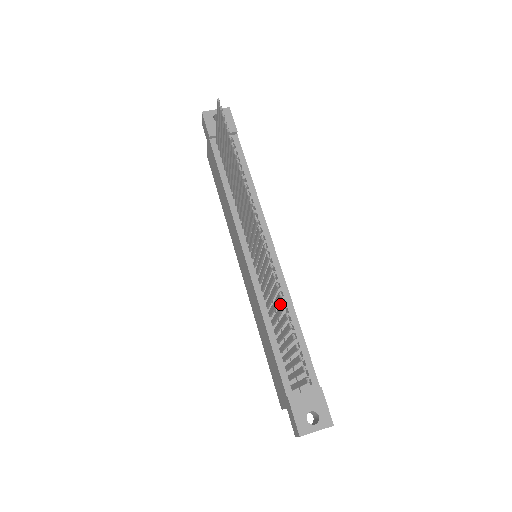
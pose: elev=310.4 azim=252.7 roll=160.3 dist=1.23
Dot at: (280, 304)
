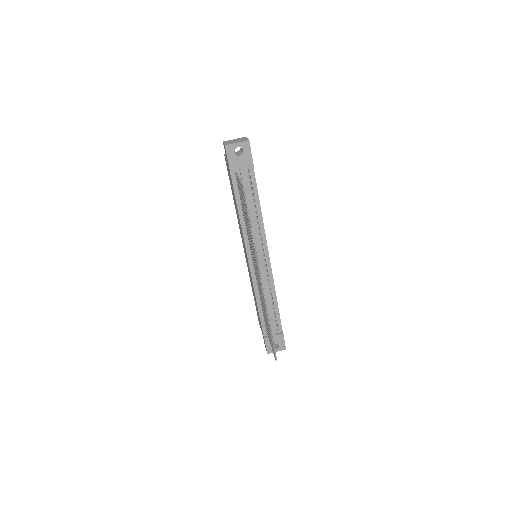
Dot at: (267, 291)
